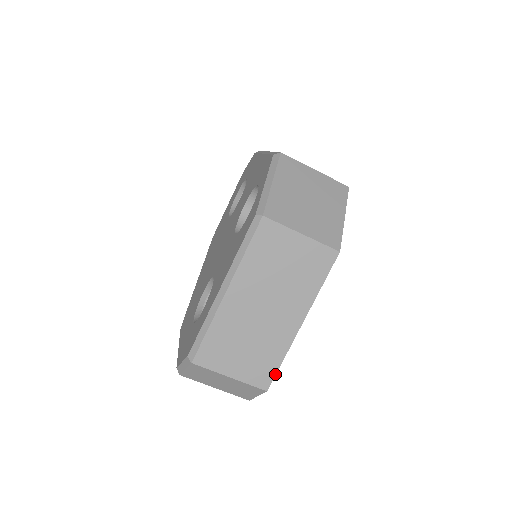
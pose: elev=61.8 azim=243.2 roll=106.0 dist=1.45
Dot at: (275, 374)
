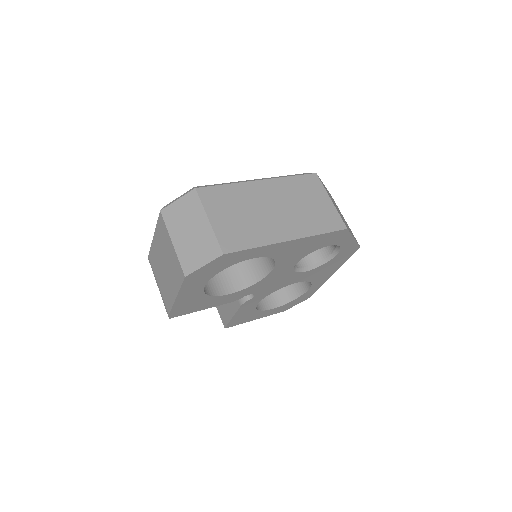
Dot at: (241, 250)
